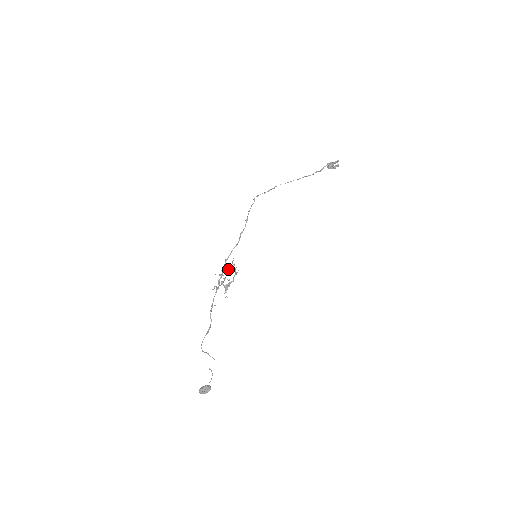
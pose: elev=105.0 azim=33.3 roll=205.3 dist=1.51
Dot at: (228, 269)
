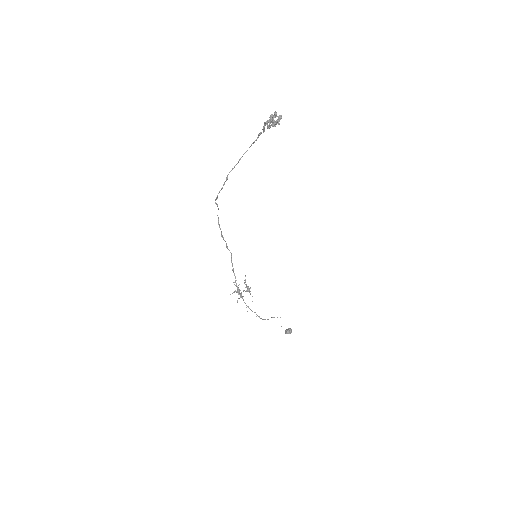
Dot at: (237, 287)
